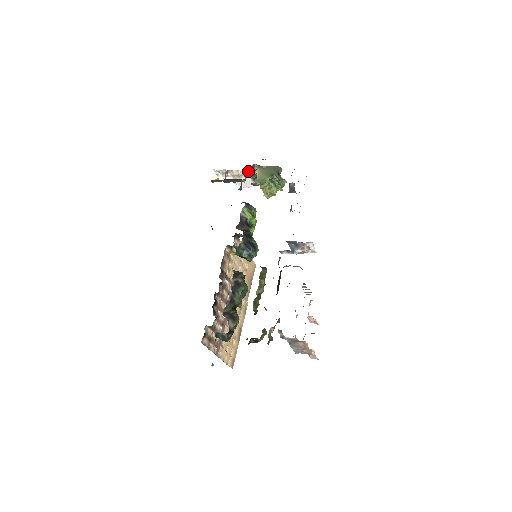
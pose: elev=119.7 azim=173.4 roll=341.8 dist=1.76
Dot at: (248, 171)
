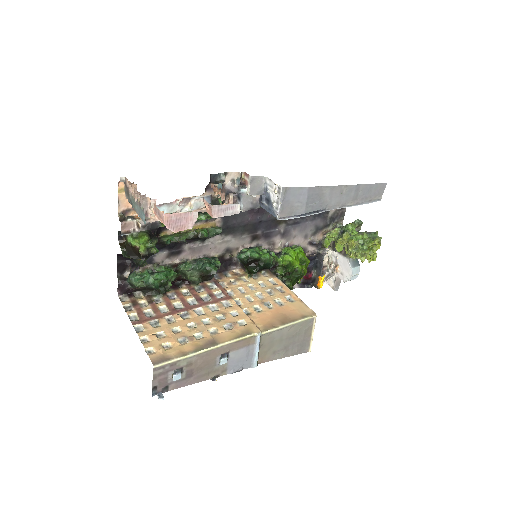
Dot at: (331, 247)
